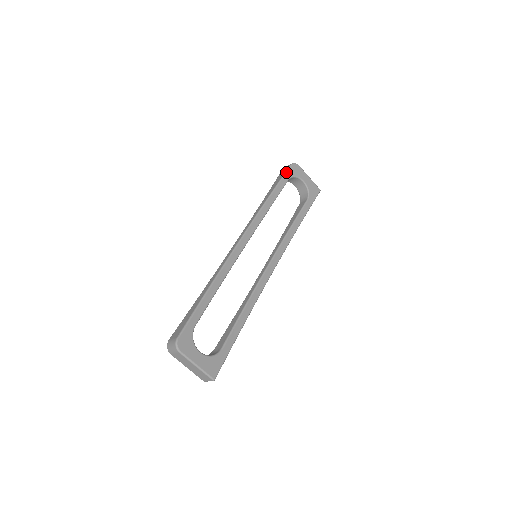
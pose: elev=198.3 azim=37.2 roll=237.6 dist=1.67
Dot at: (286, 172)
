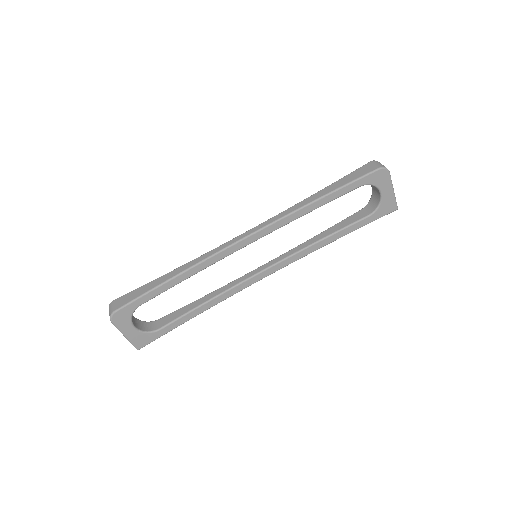
Dot at: (363, 177)
